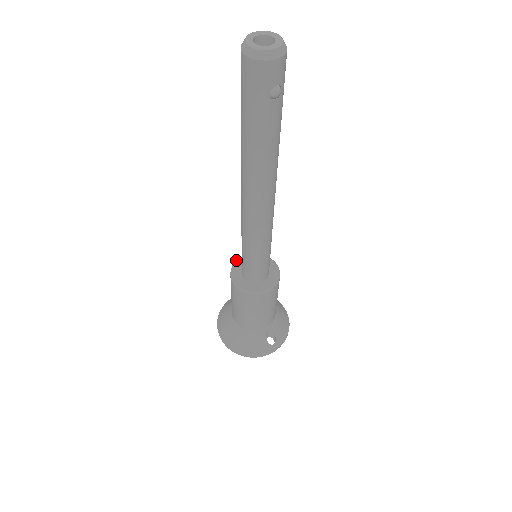
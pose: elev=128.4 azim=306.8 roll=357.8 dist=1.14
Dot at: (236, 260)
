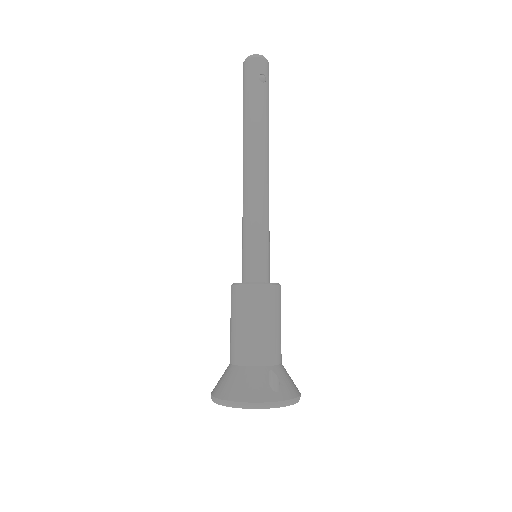
Dot at: occluded
